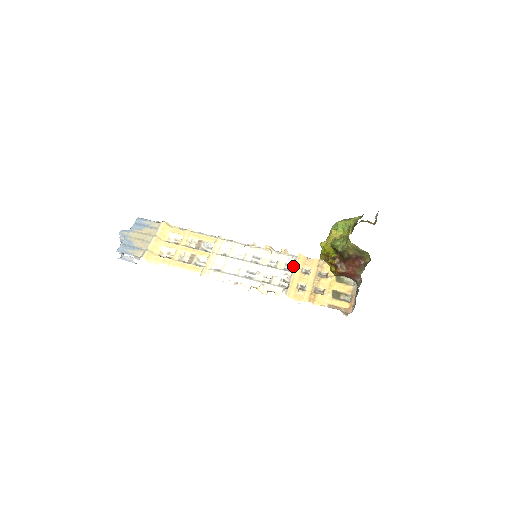
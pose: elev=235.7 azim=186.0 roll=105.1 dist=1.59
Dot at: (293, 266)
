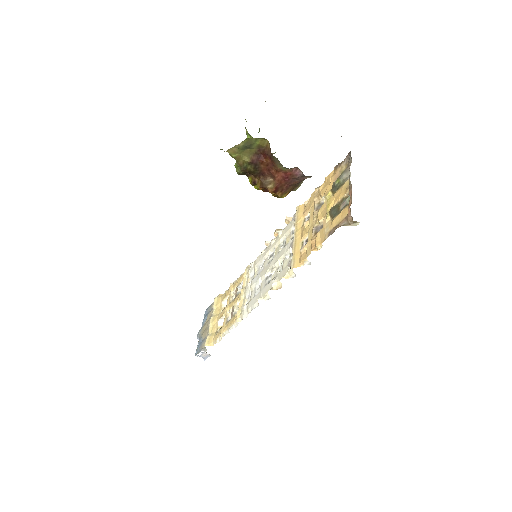
Dot at: occluded
